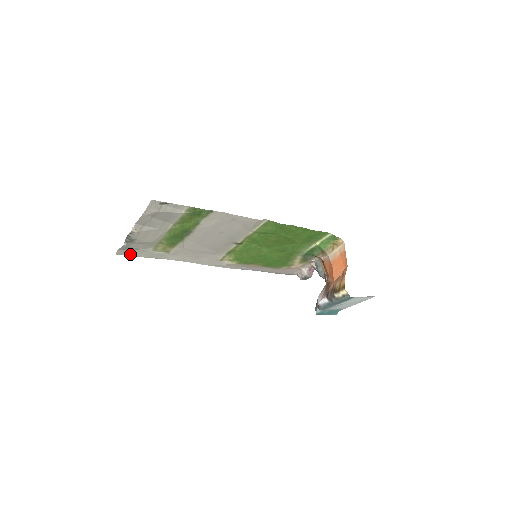
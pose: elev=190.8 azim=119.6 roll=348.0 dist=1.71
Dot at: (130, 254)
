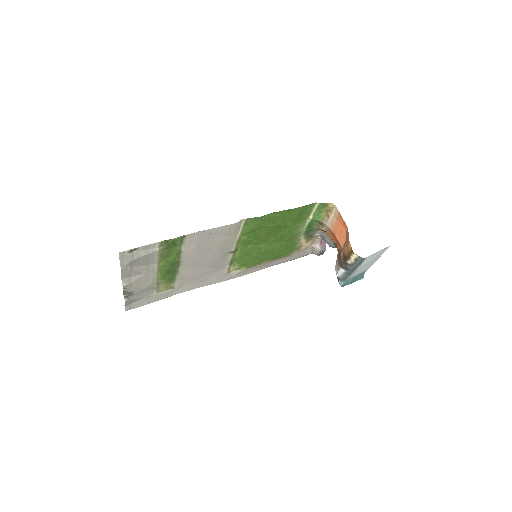
Dot at: (139, 305)
